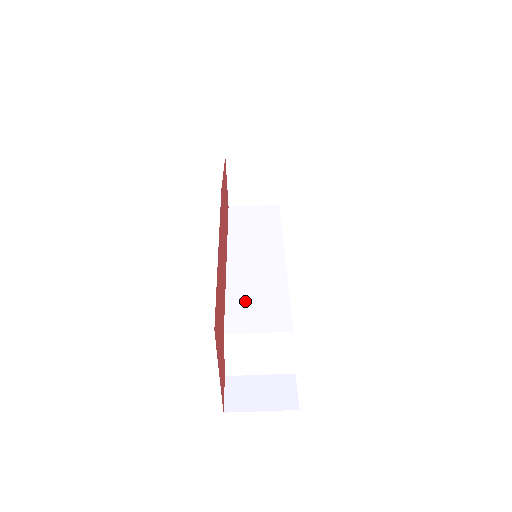
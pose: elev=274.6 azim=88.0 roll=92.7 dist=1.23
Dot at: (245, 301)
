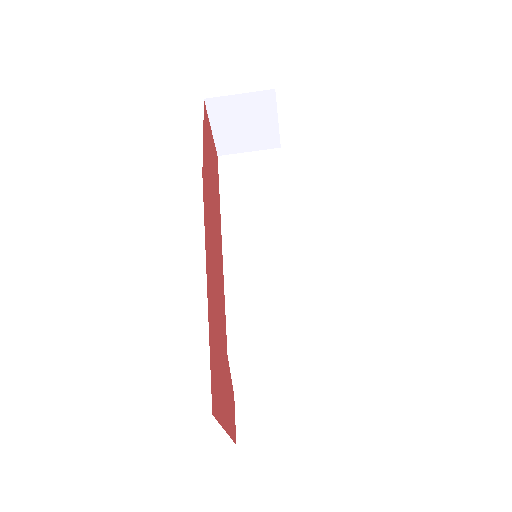
Dot at: (248, 306)
